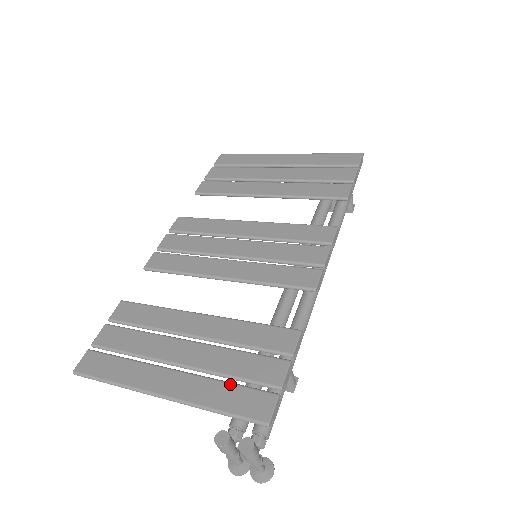
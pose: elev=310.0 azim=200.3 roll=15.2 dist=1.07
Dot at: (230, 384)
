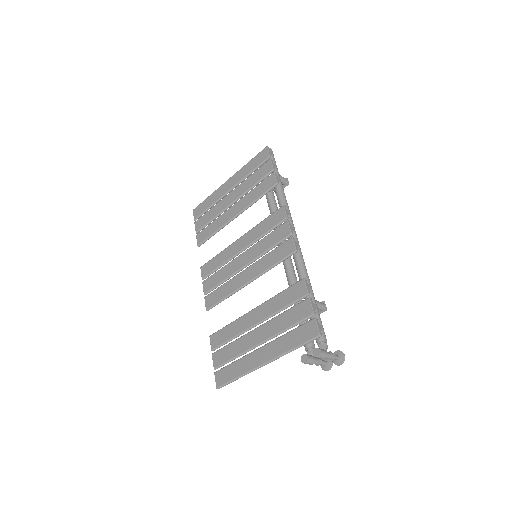
Dot at: (290, 332)
